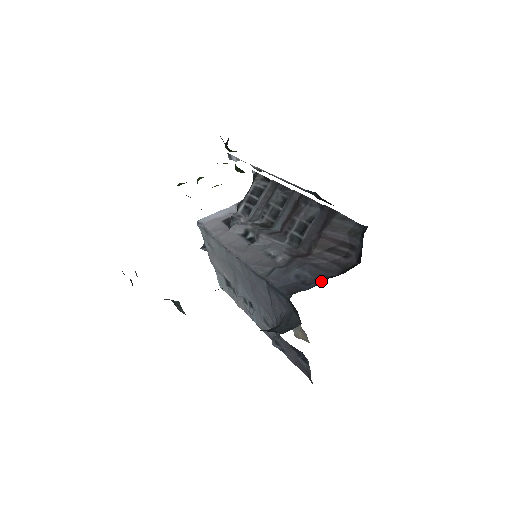
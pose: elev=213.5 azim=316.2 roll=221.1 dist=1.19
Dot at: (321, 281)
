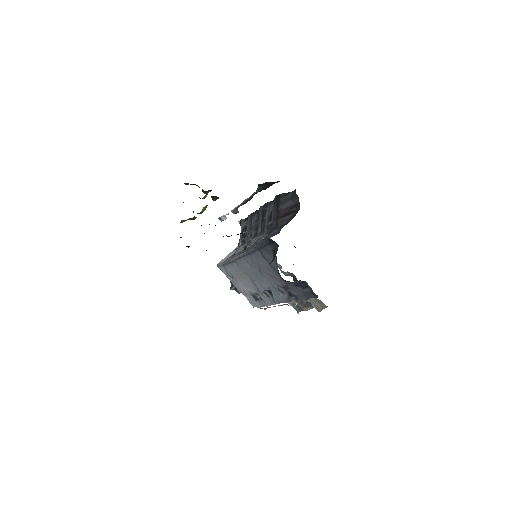
Dot at: occluded
